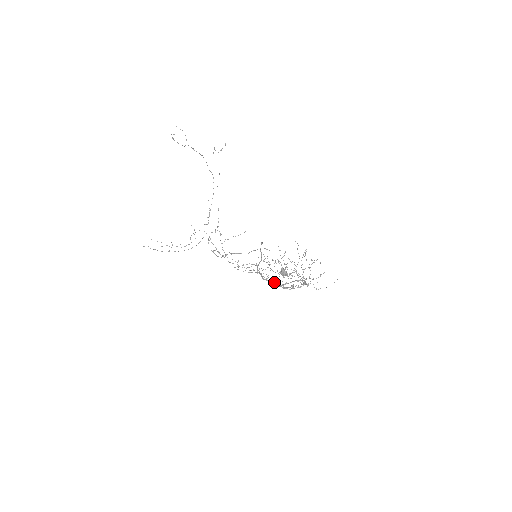
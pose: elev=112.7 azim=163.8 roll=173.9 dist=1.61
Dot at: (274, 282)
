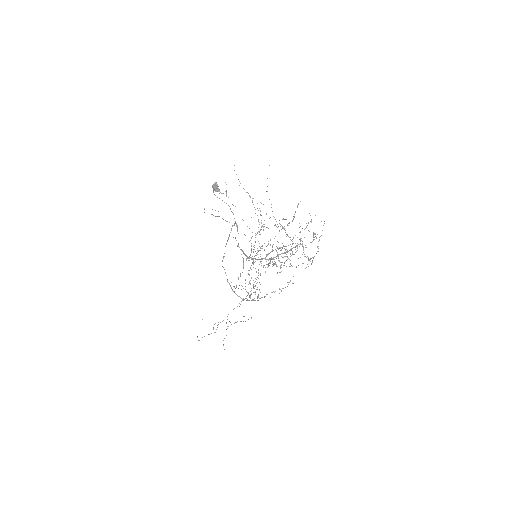
Dot at: occluded
